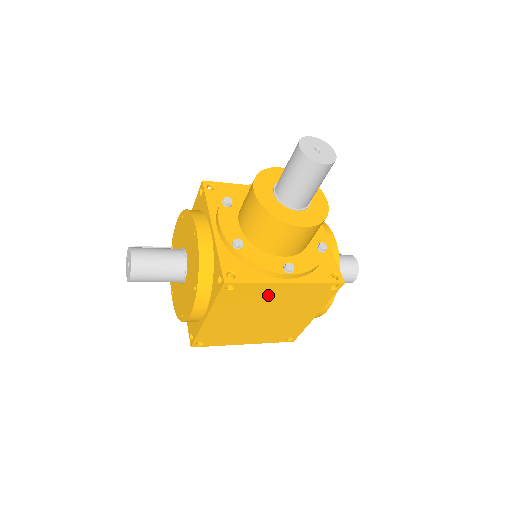
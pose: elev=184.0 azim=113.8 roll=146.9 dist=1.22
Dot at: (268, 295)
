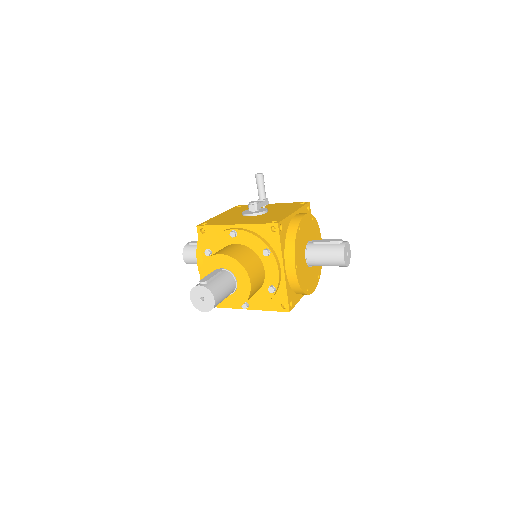
Dot at: occluded
